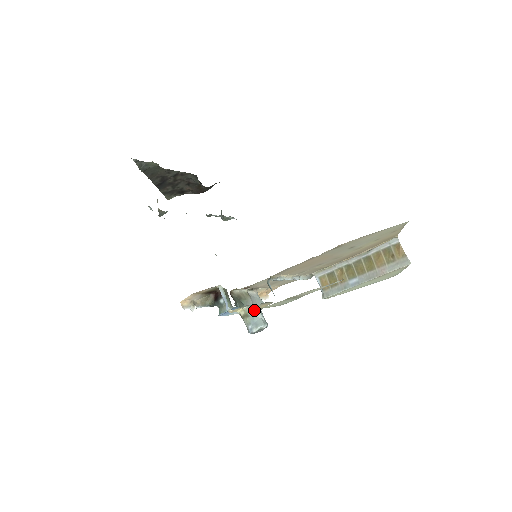
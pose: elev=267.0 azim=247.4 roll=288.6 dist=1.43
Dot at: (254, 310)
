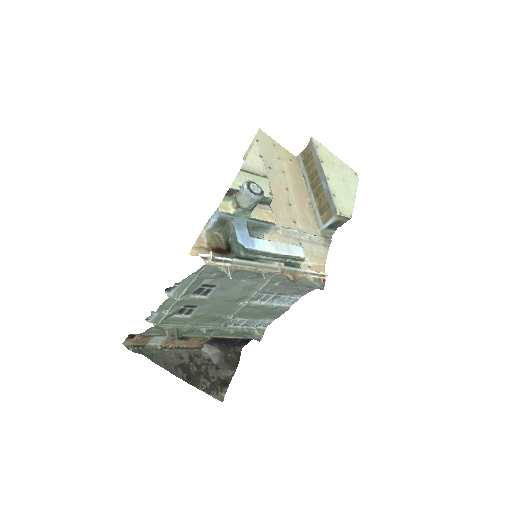
Dot at: occluded
